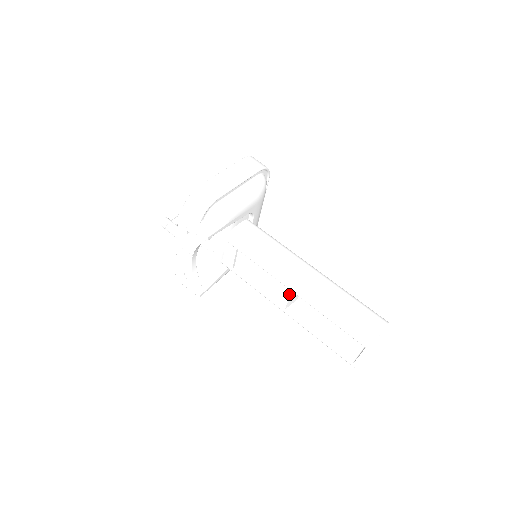
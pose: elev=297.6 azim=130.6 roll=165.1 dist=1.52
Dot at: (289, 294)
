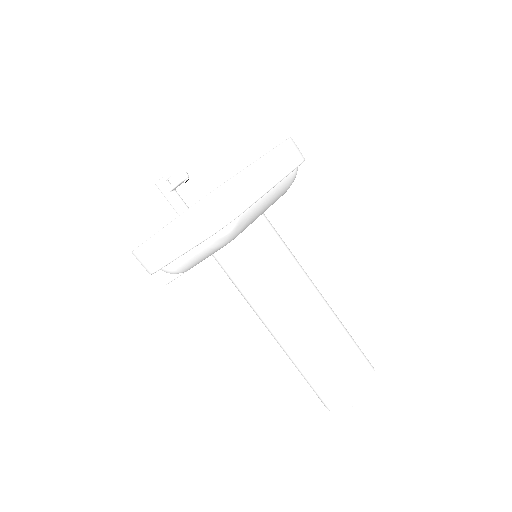
Dot at: occluded
